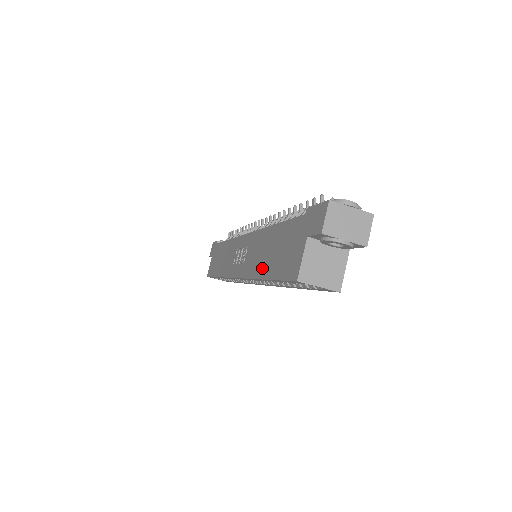
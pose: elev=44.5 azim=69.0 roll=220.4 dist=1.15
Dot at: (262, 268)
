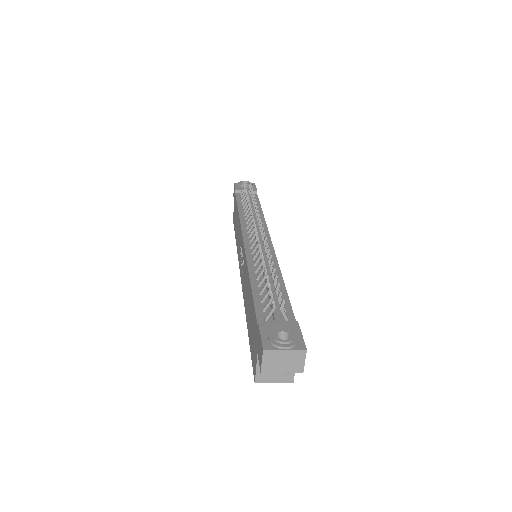
Dot at: (247, 314)
